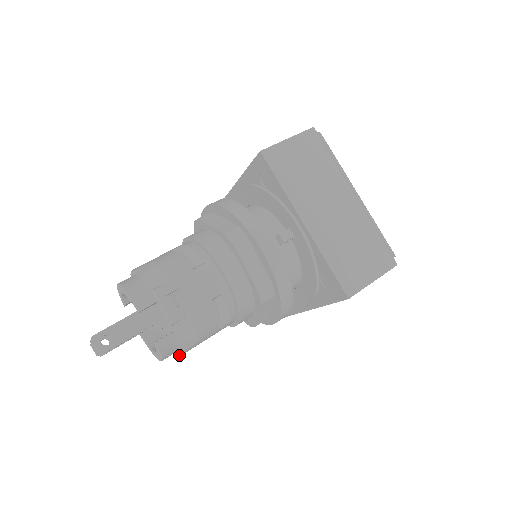
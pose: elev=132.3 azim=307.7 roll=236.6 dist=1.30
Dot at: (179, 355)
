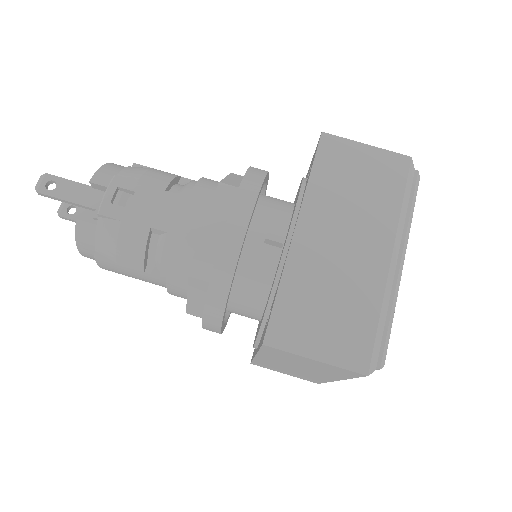
Dot at: (98, 264)
